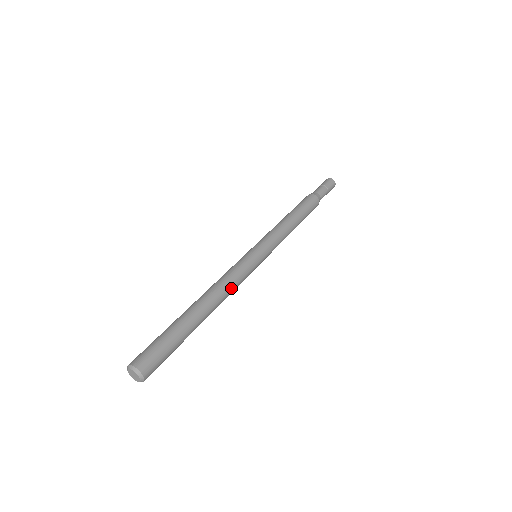
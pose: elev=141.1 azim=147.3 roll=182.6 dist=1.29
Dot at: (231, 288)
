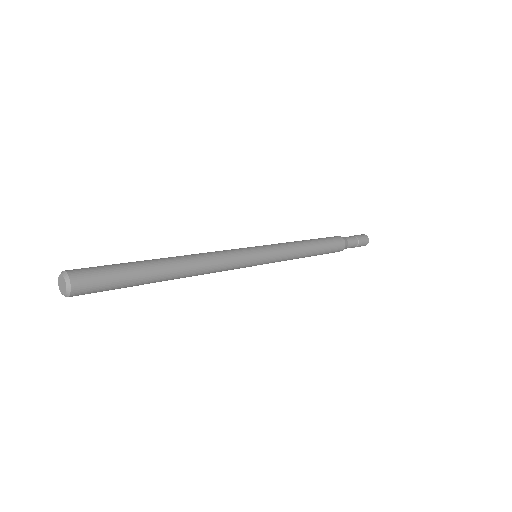
Dot at: (210, 255)
